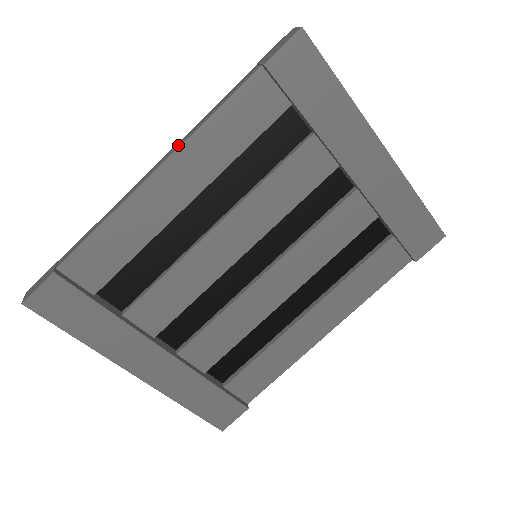
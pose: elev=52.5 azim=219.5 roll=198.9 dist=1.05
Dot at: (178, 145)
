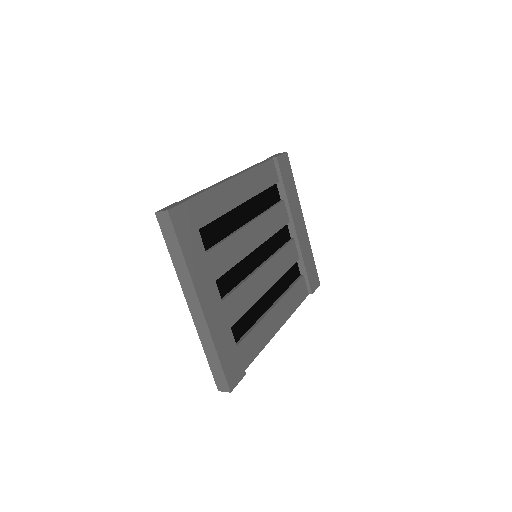
Dot at: (242, 172)
